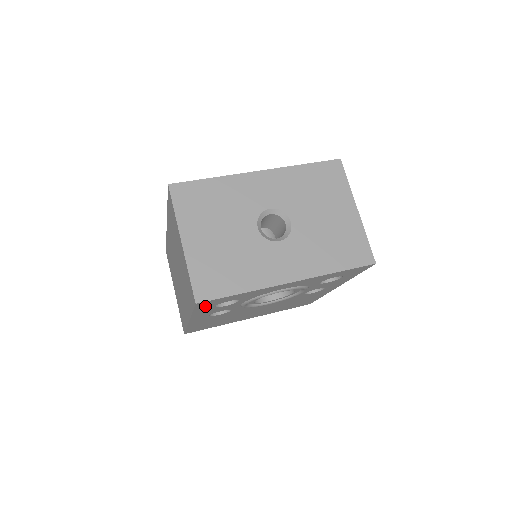
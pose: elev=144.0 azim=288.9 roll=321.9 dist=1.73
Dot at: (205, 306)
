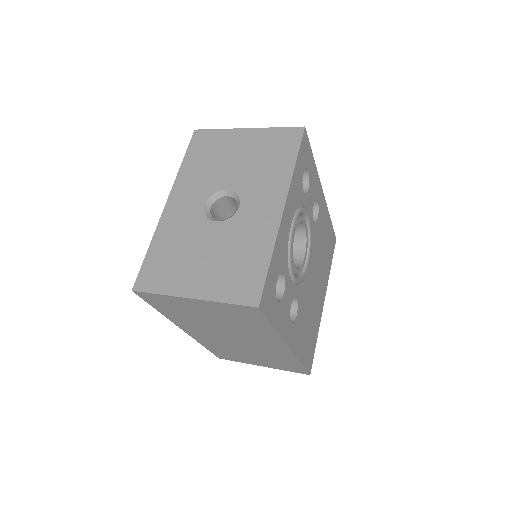
Dot at: (270, 307)
